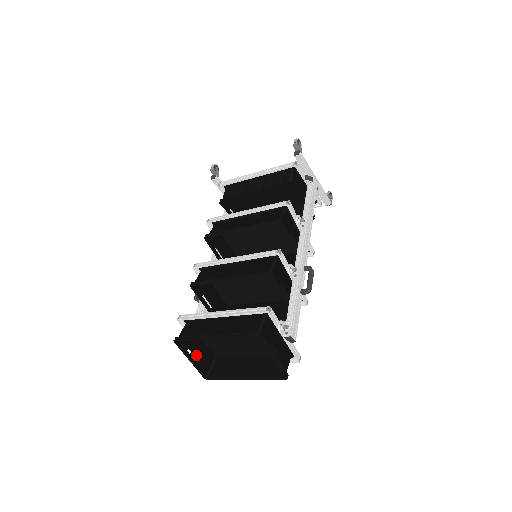
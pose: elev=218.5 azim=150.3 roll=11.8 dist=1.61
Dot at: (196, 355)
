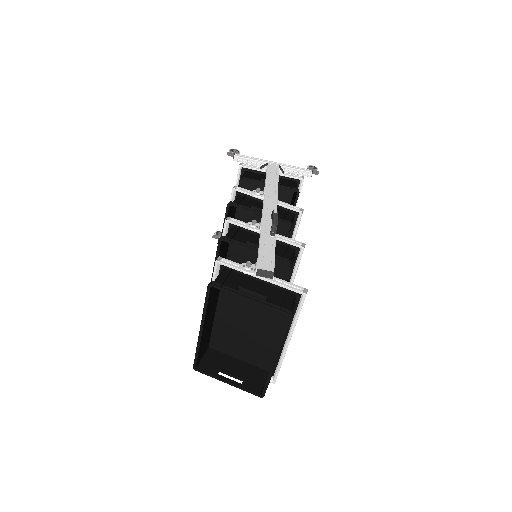
Dot at: (235, 376)
